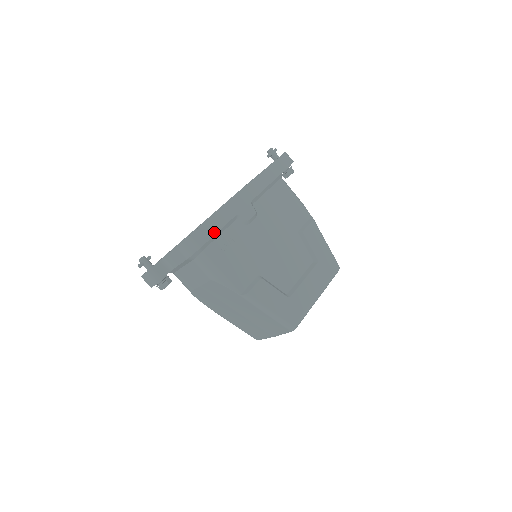
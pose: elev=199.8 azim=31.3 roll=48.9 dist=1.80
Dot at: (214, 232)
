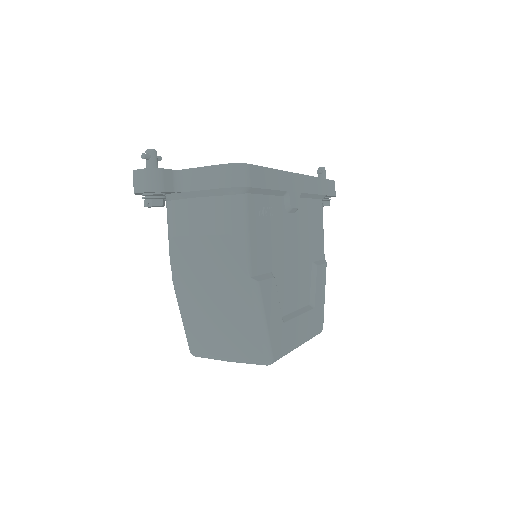
Dot at: (266, 185)
